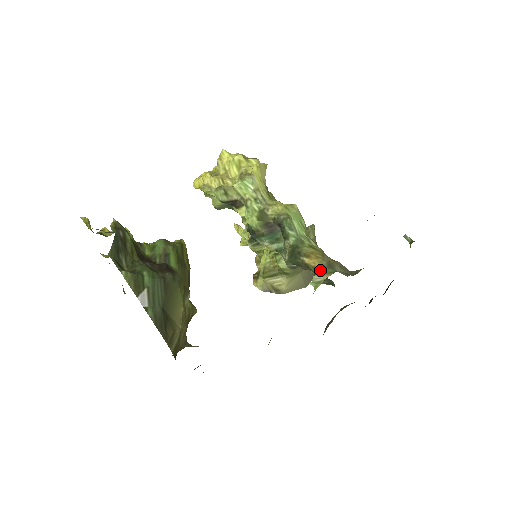
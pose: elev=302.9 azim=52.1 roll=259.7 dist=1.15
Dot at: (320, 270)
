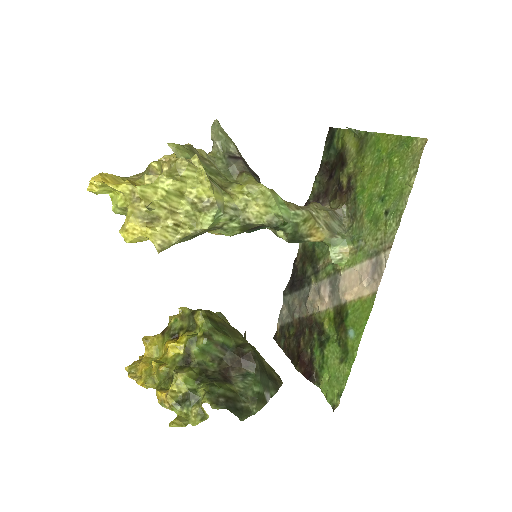
Dot at: (331, 244)
